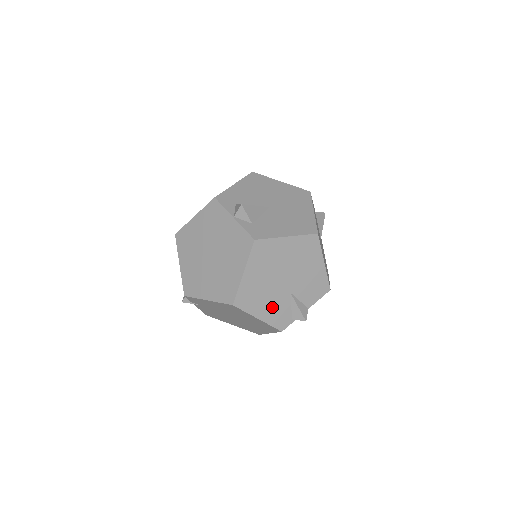
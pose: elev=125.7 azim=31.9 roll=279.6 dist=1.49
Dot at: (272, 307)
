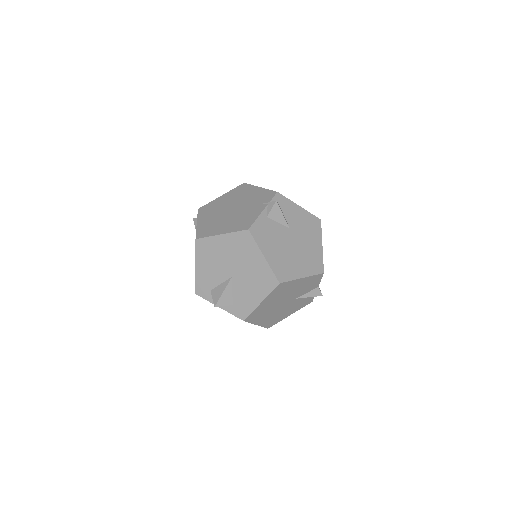
Dot at: (292, 308)
